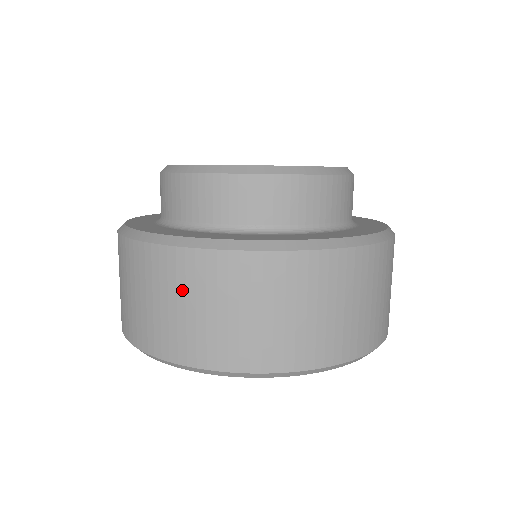
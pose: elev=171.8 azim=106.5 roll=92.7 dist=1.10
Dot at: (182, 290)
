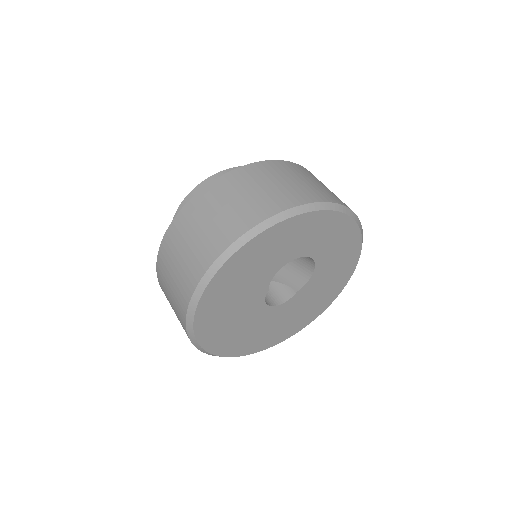
Dot at: (246, 185)
